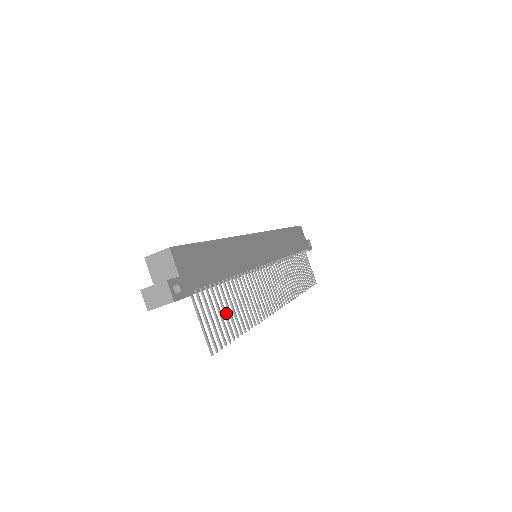
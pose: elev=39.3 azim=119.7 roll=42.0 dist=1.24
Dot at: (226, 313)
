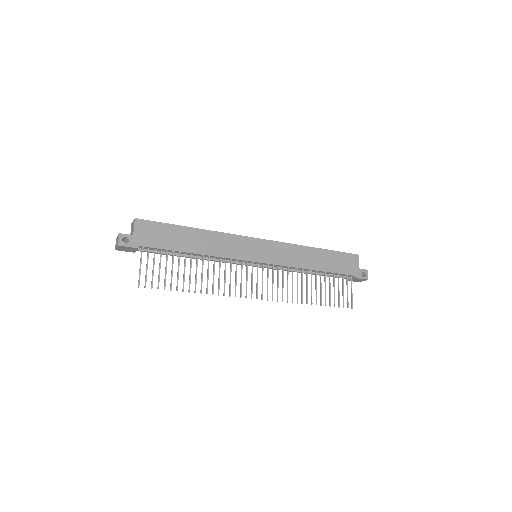
Dot at: occluded
